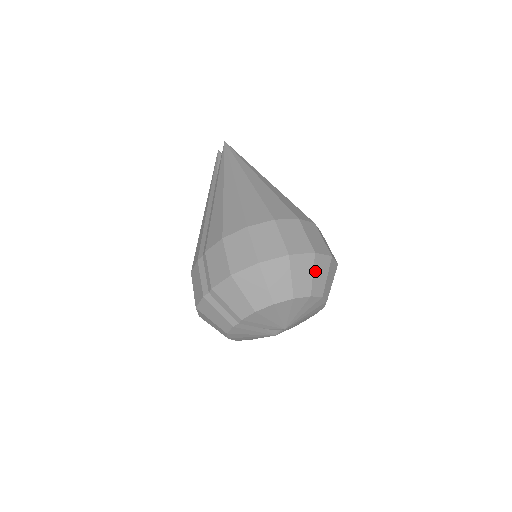
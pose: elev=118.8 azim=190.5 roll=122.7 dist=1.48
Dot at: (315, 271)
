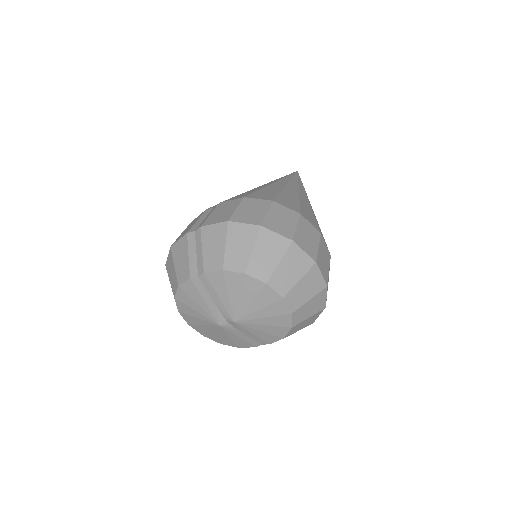
Dot at: (304, 279)
